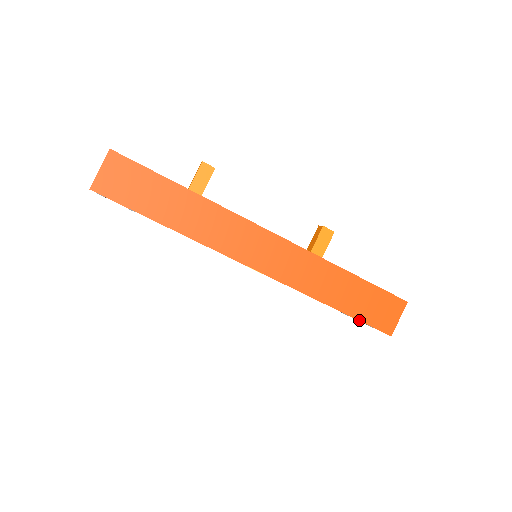
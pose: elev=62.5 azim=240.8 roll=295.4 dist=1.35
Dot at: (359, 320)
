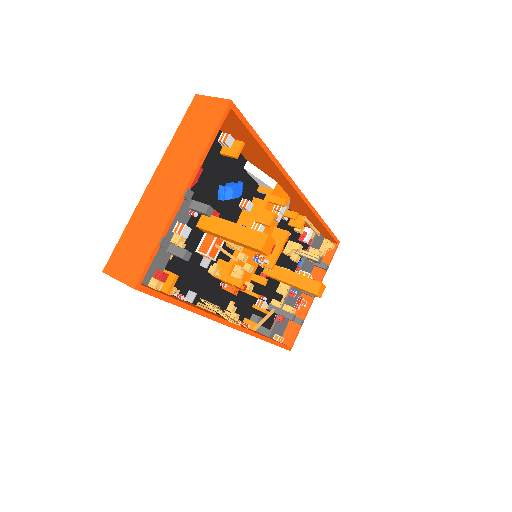
Dot at: occluded
